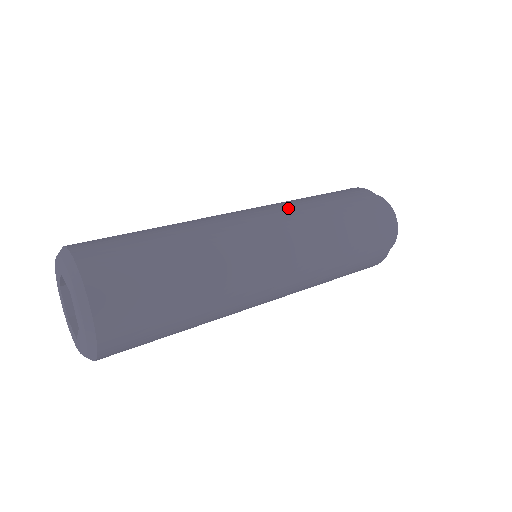
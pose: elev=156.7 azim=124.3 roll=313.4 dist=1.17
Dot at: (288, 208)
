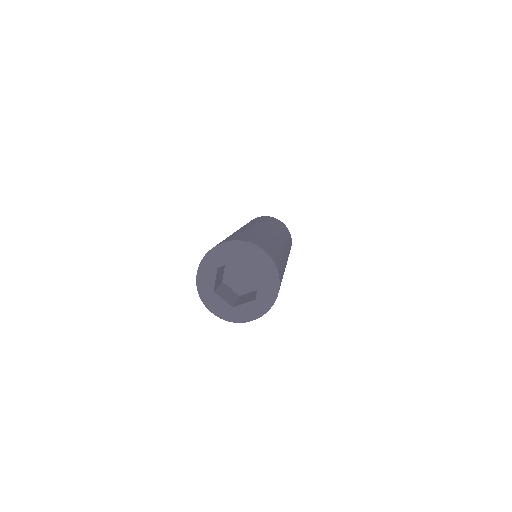
Dot at: (277, 229)
